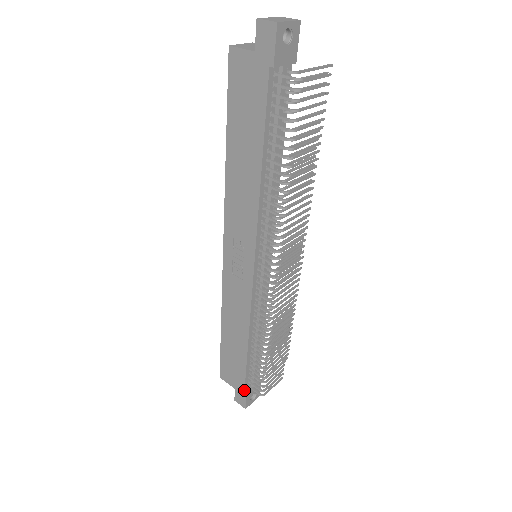
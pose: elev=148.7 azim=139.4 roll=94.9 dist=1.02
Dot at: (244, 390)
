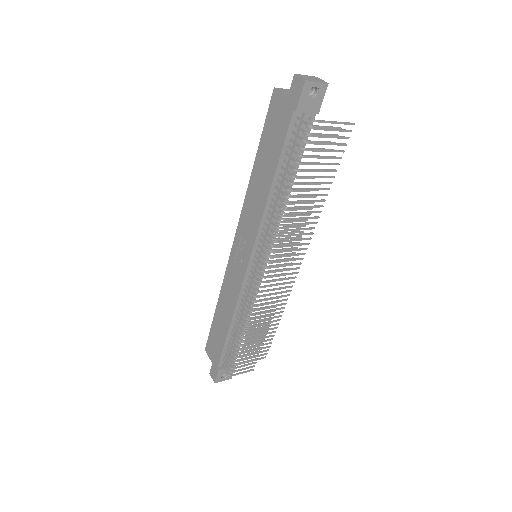
Dot at: (218, 366)
